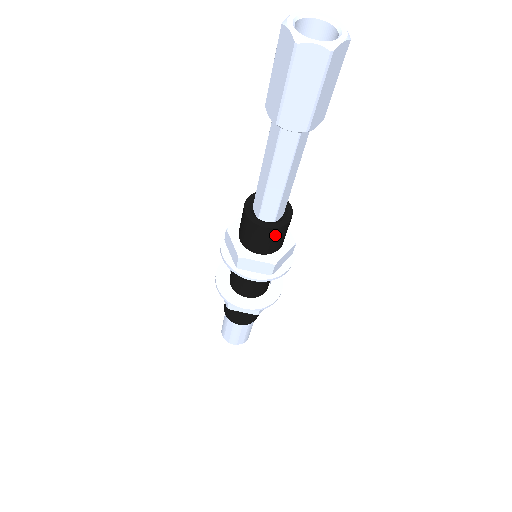
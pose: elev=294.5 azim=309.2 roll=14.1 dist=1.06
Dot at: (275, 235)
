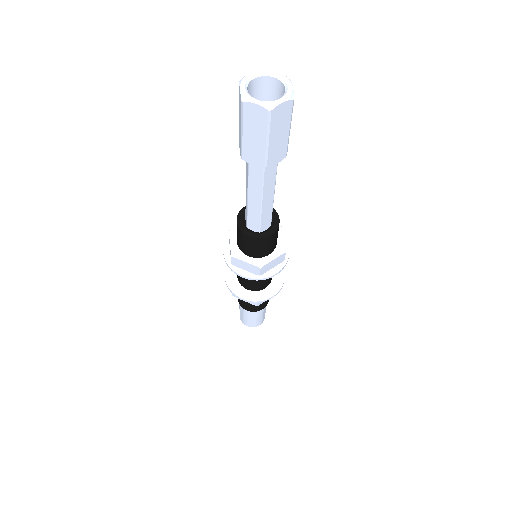
Dot at: (277, 234)
